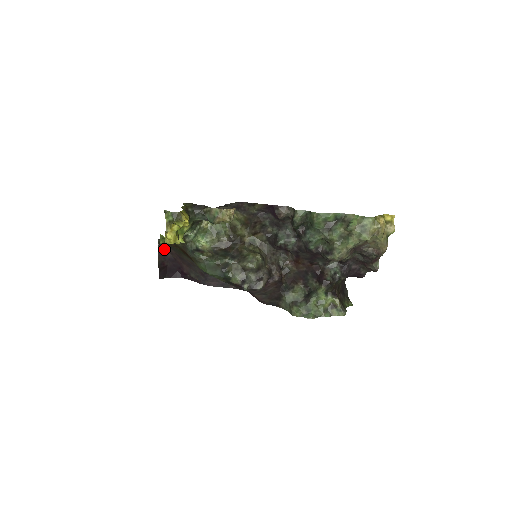
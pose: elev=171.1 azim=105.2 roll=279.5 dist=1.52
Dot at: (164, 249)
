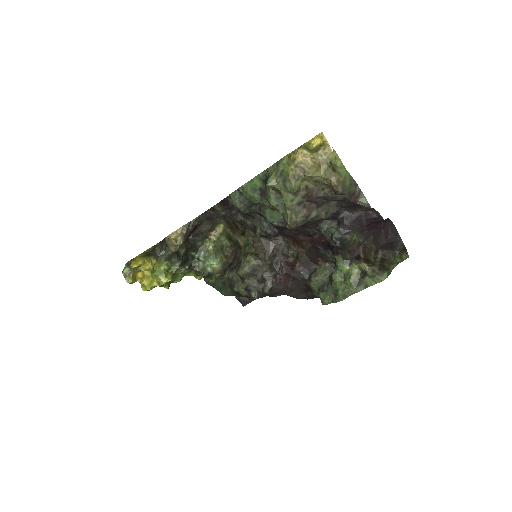
Dot at: occluded
